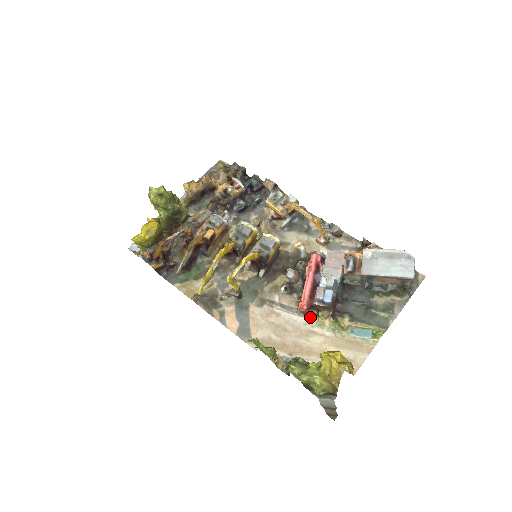
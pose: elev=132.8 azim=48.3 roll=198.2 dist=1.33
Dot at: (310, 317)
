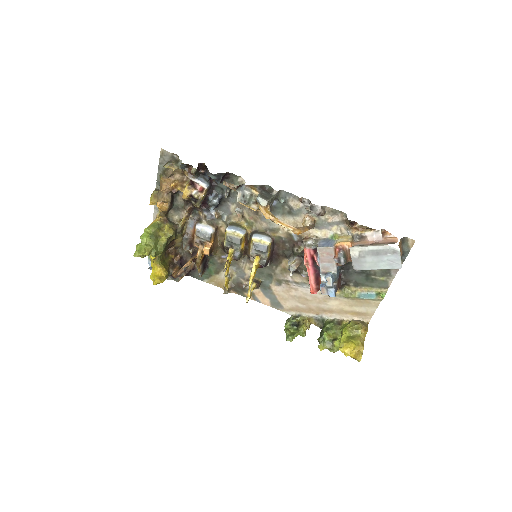
Dot at: occluded
